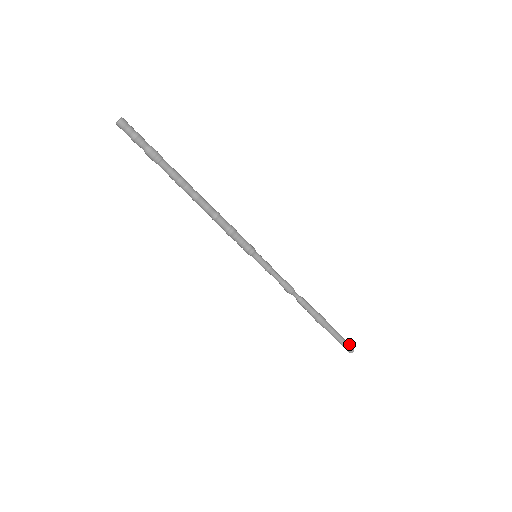
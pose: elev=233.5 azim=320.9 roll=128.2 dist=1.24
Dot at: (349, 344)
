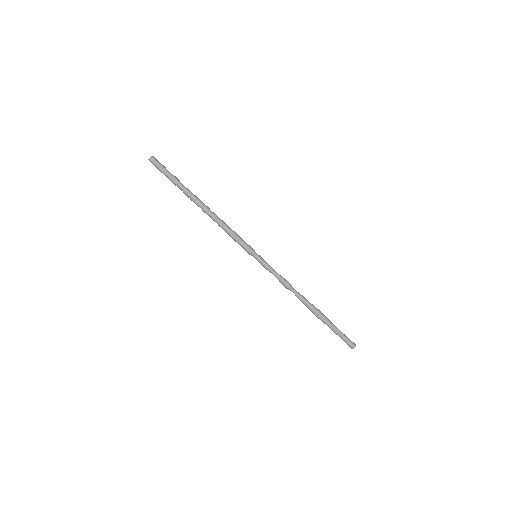
Dot at: (350, 341)
